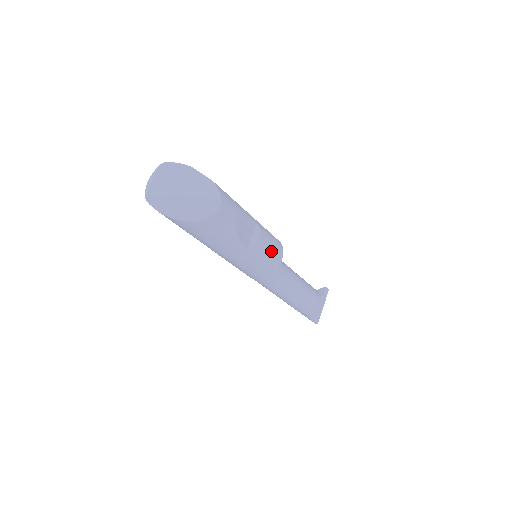
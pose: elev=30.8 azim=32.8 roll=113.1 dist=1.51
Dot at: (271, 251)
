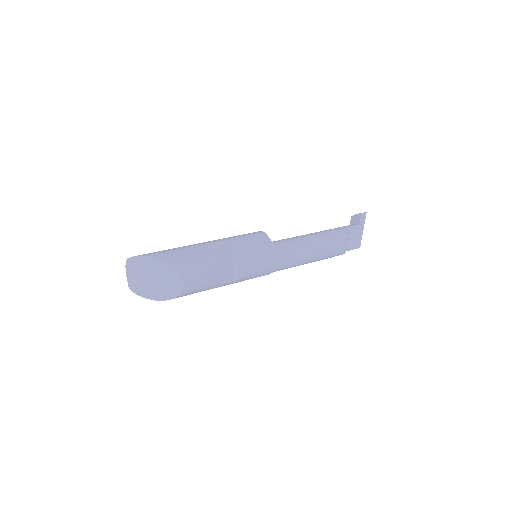
Dot at: (259, 266)
